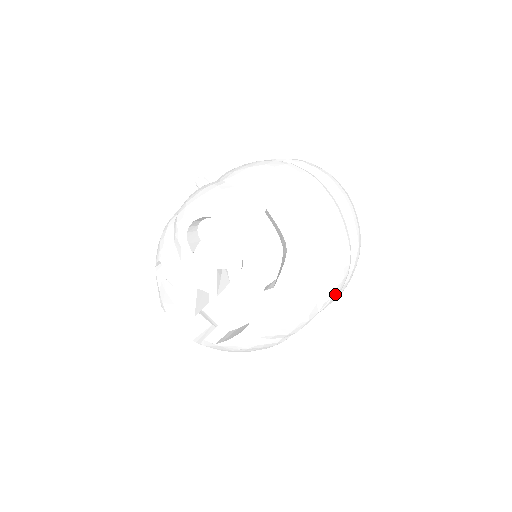
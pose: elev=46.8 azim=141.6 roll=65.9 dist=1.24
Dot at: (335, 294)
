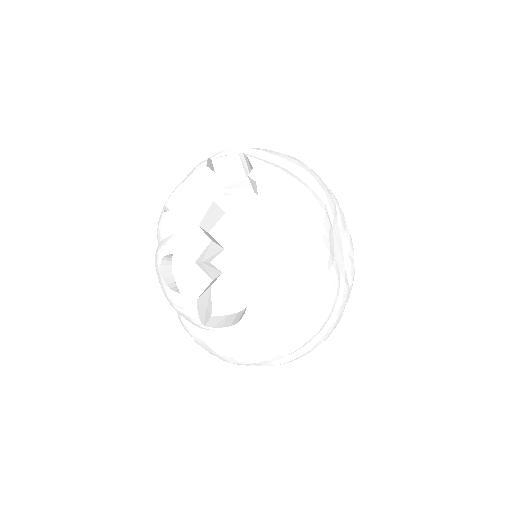
Dot at: (325, 190)
